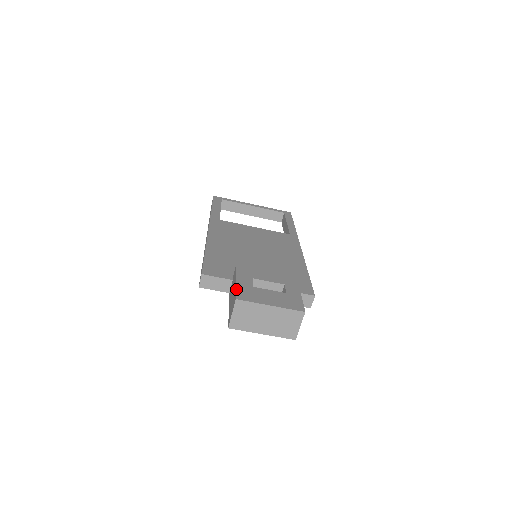
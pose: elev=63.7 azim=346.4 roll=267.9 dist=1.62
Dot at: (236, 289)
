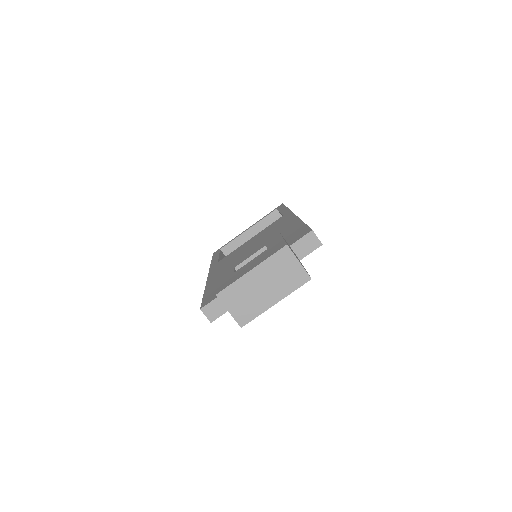
Dot at: (216, 288)
